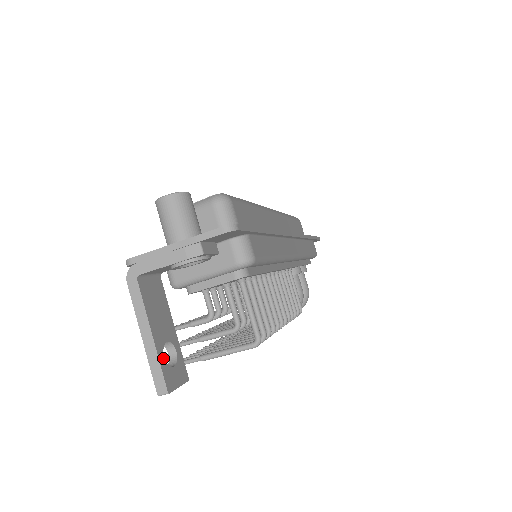
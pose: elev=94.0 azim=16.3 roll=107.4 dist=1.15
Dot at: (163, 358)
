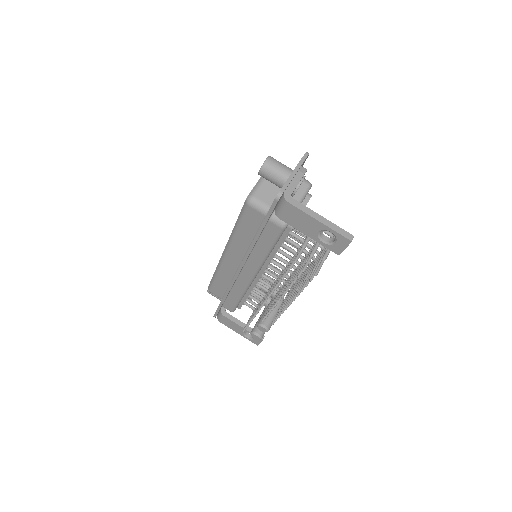
Dot at: (334, 228)
